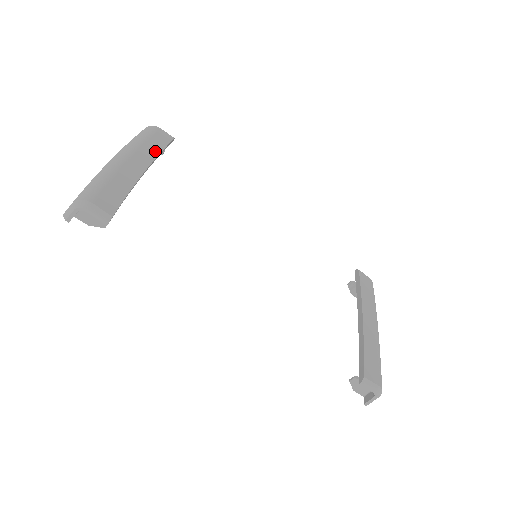
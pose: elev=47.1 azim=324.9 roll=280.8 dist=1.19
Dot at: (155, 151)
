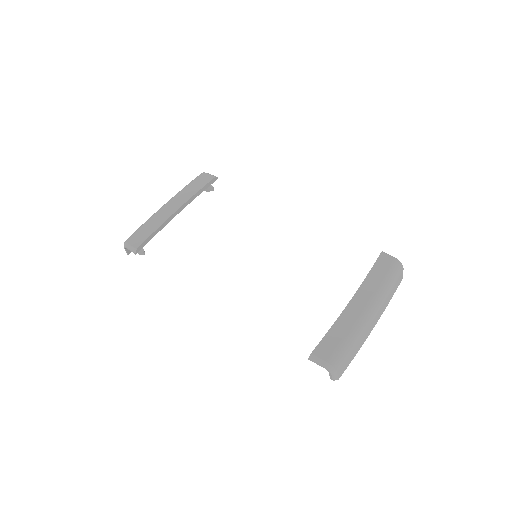
Dot at: (192, 193)
